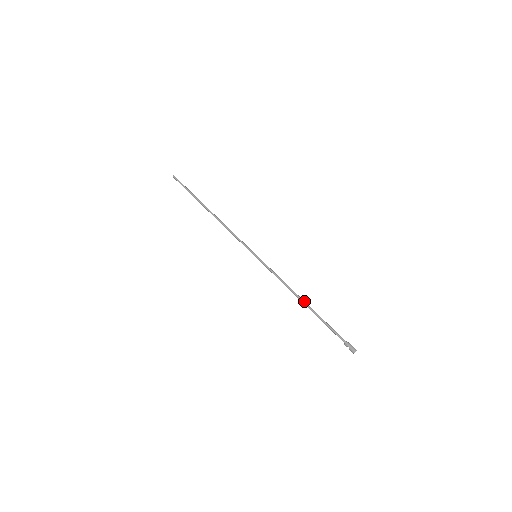
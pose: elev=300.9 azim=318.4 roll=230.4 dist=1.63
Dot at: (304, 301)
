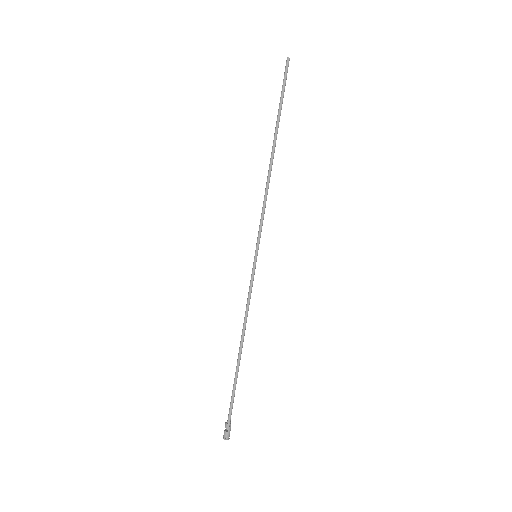
Dot at: occluded
